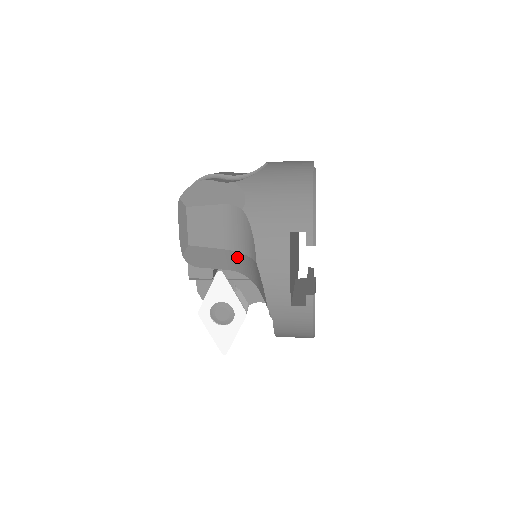
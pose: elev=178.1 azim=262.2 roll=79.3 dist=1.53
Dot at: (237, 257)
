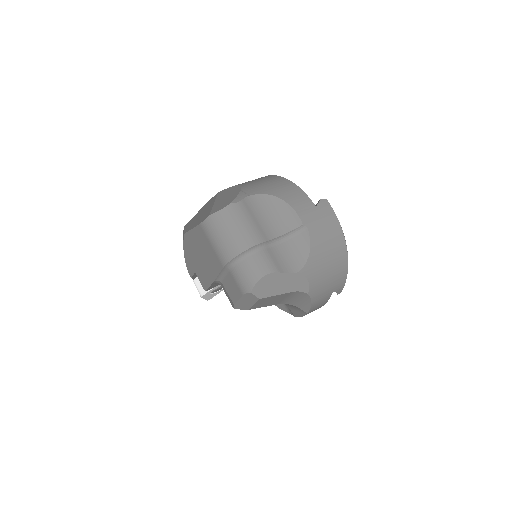
Dot at: occluded
